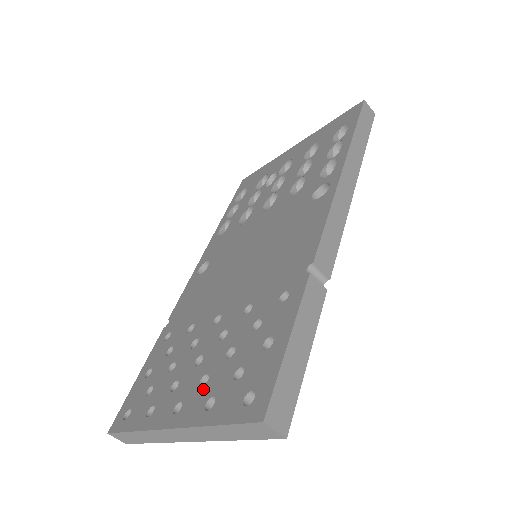
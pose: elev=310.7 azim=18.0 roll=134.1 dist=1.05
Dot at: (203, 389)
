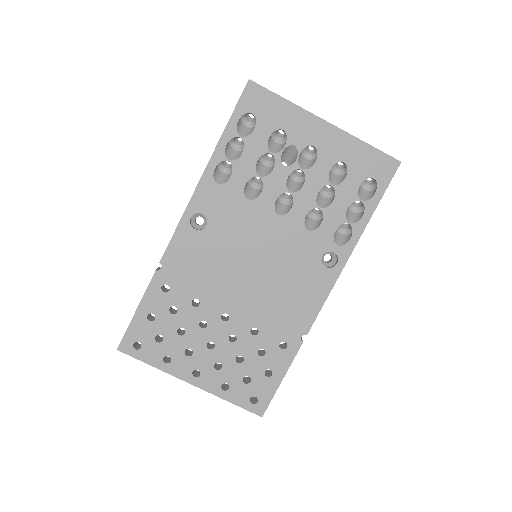
Dot at: (218, 373)
